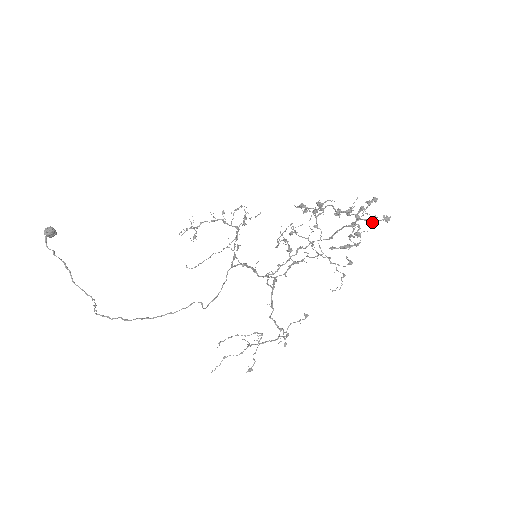
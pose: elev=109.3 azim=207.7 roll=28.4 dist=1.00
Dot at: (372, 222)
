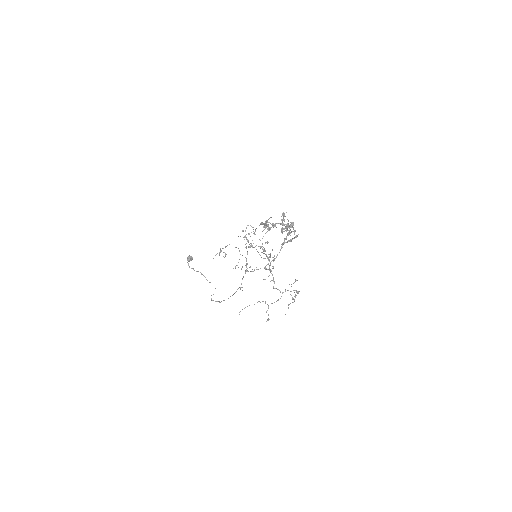
Dot at: (282, 231)
